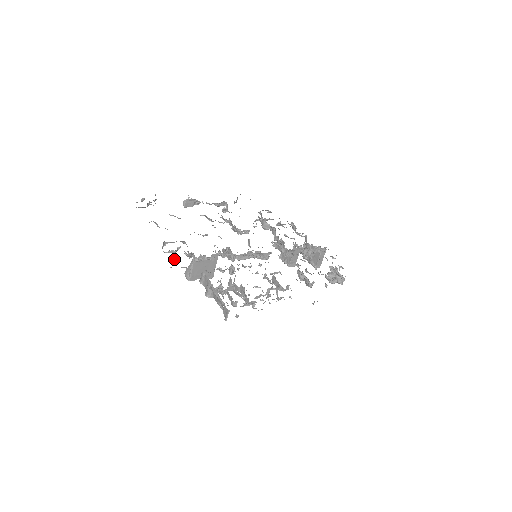
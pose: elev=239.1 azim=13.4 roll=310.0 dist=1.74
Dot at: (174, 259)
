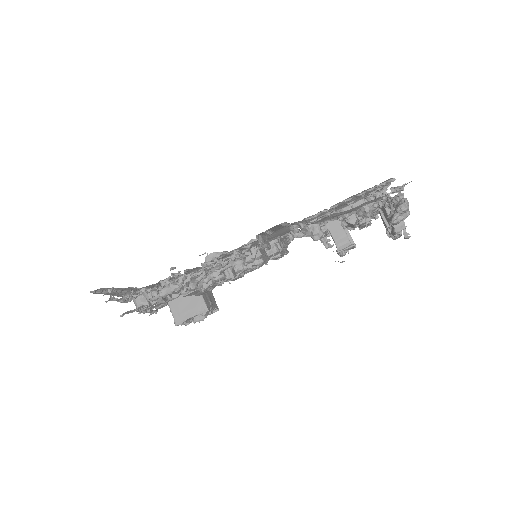
Dot at: occluded
